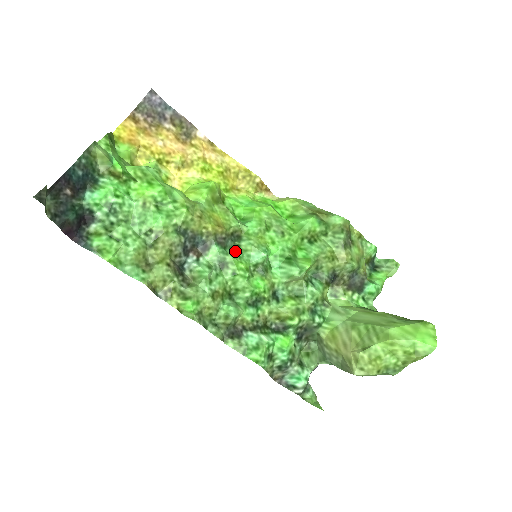
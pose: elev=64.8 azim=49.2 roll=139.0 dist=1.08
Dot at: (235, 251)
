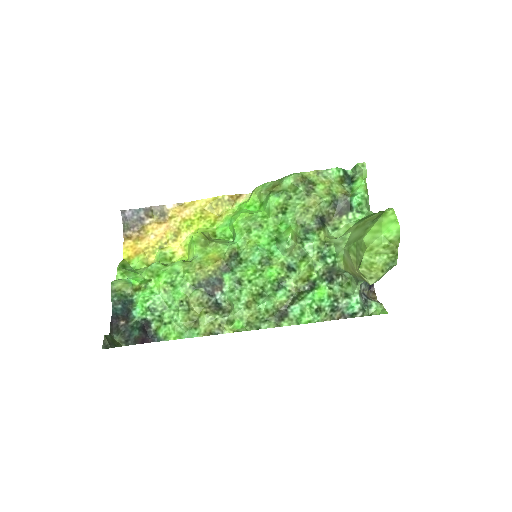
Dot at: (240, 266)
